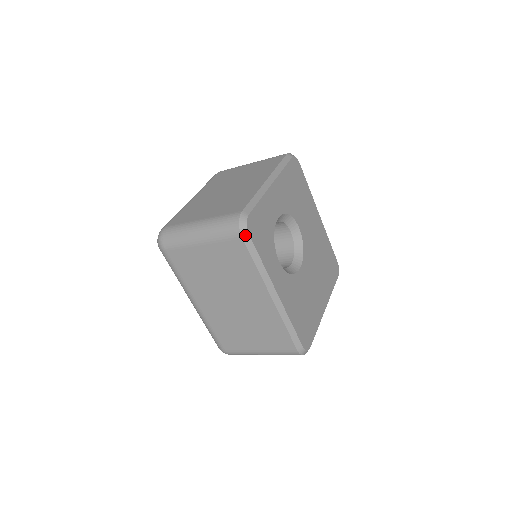
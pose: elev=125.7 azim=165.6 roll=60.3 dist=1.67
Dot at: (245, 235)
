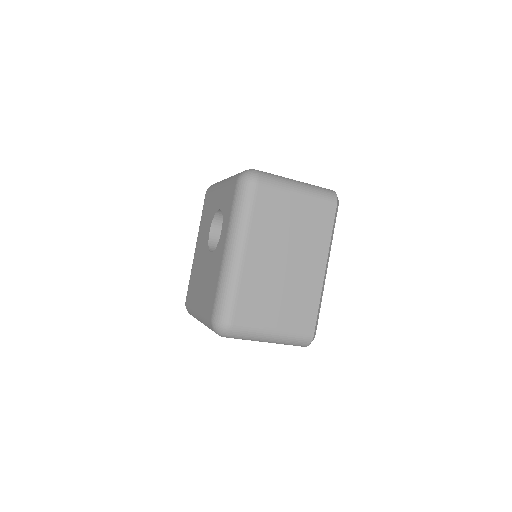
Dot at: (338, 204)
